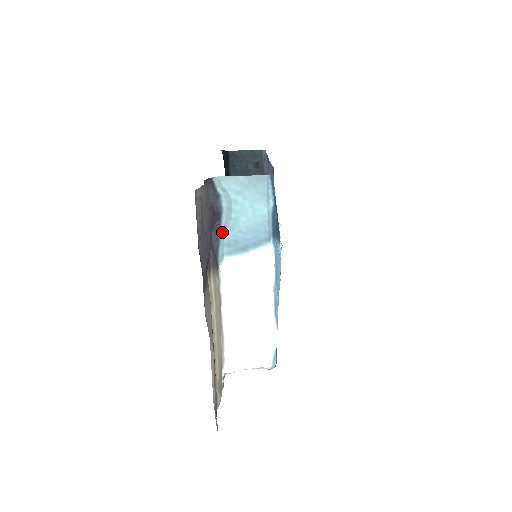
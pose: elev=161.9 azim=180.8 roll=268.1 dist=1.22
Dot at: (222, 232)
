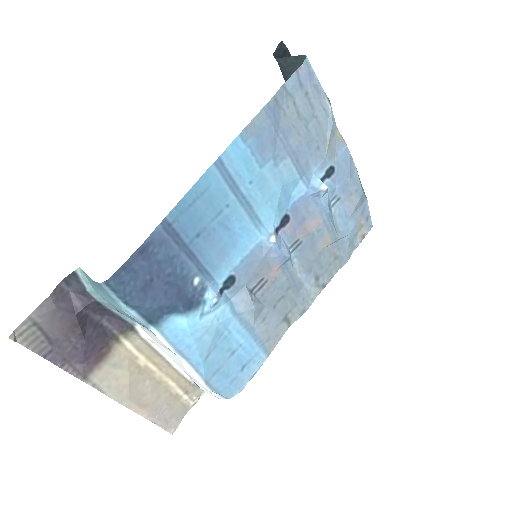
Dot at: (113, 310)
